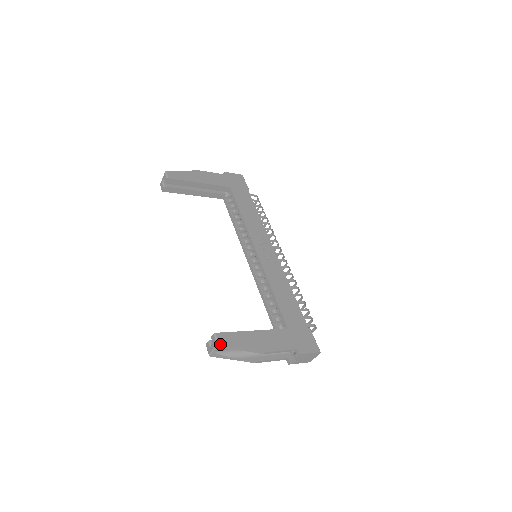
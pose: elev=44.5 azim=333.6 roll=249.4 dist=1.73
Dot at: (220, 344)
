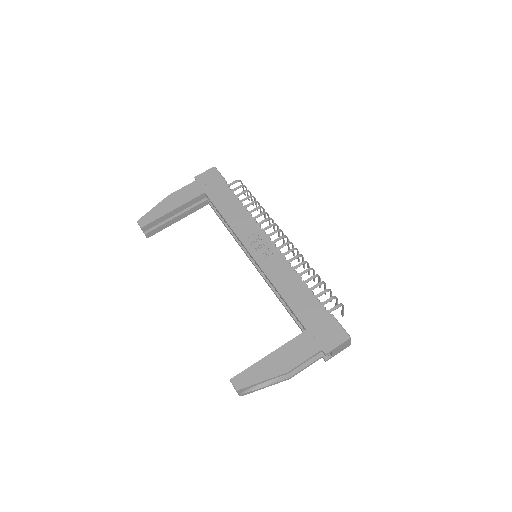
Dot at: (238, 389)
